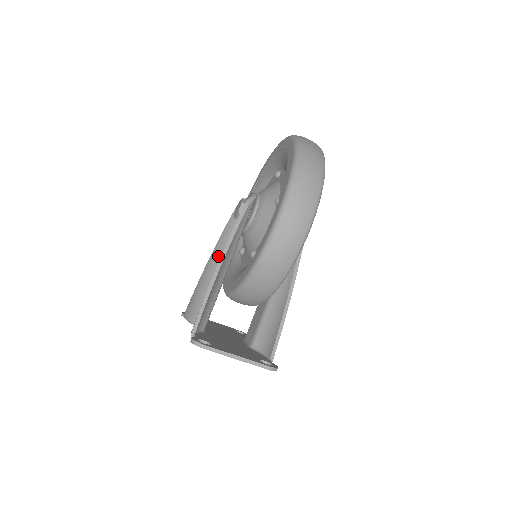
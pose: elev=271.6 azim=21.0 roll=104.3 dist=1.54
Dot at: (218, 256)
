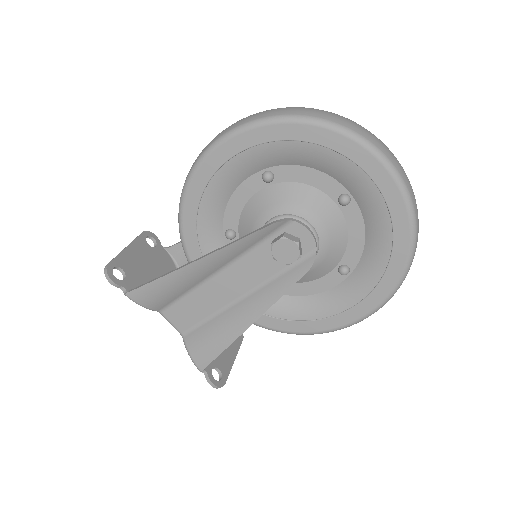
Dot at: (215, 266)
